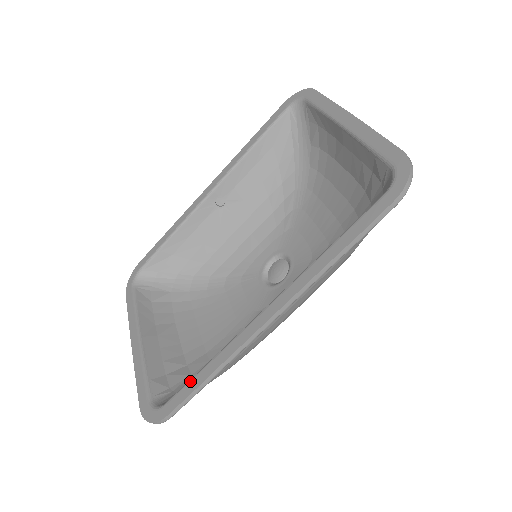
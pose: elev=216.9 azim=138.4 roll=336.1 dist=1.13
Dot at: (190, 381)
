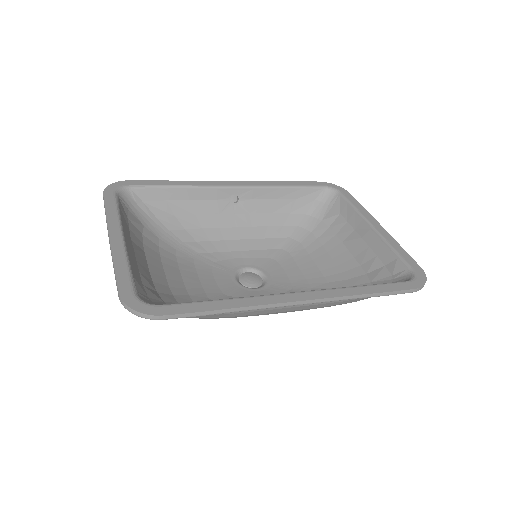
Dot at: (202, 302)
